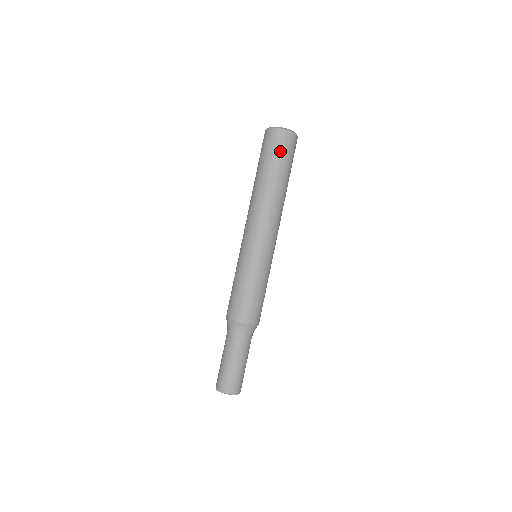
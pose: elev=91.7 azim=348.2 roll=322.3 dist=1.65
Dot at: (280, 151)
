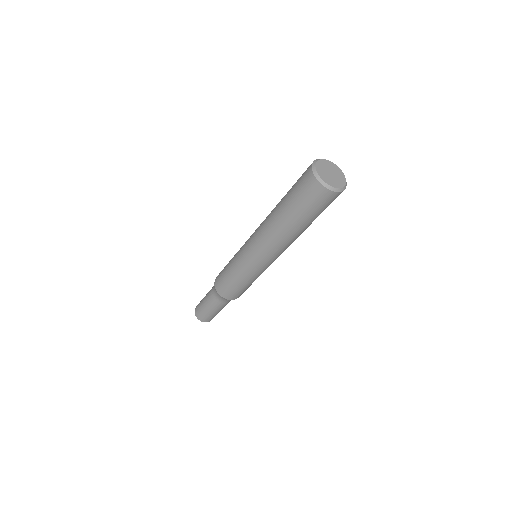
Dot at: occluded
